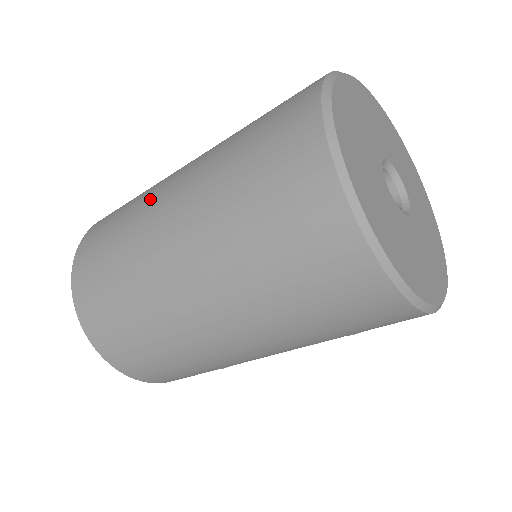
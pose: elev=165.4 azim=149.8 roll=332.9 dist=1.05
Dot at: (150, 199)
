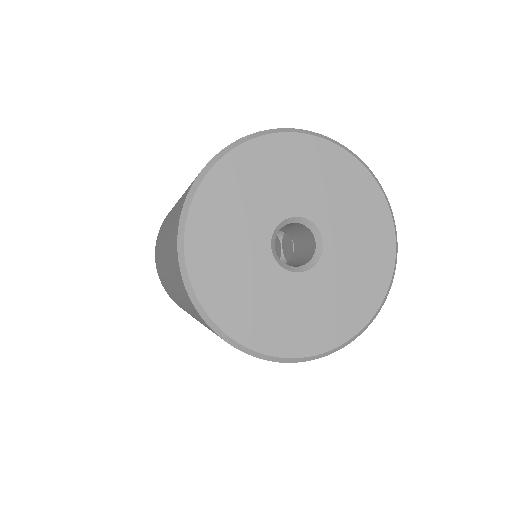
Dot at: occluded
